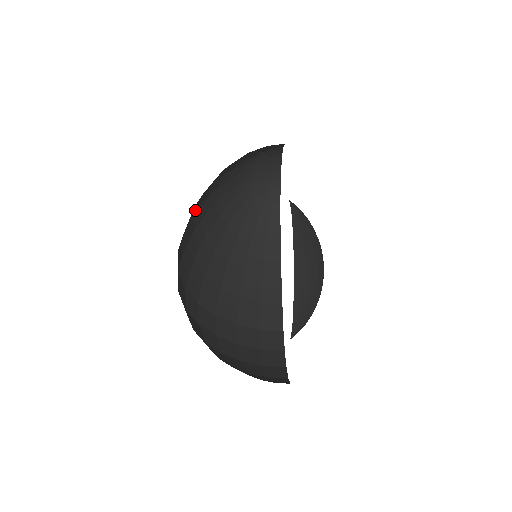
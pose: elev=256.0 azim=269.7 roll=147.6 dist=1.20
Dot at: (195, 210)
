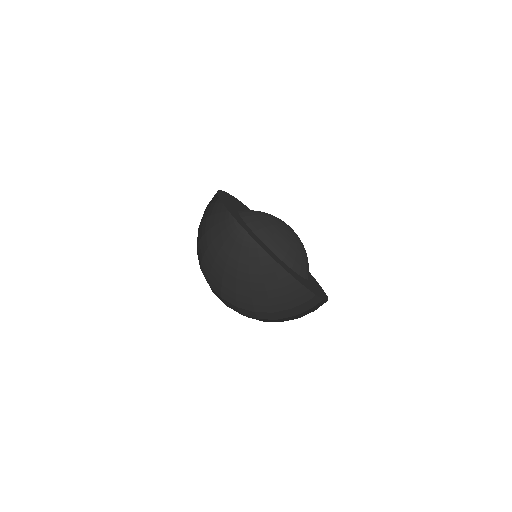
Dot at: (210, 264)
